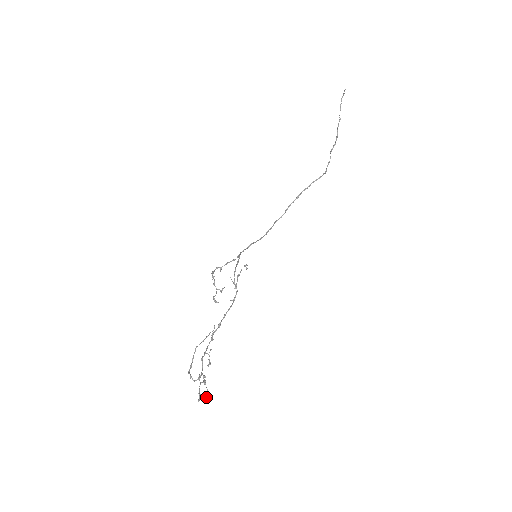
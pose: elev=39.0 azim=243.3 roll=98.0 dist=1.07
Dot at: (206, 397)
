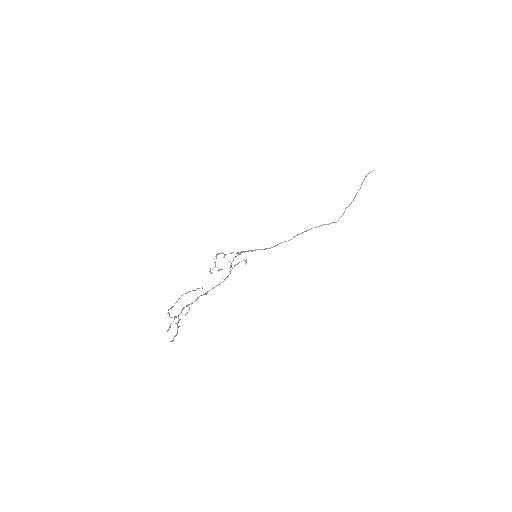
Dot at: (174, 337)
